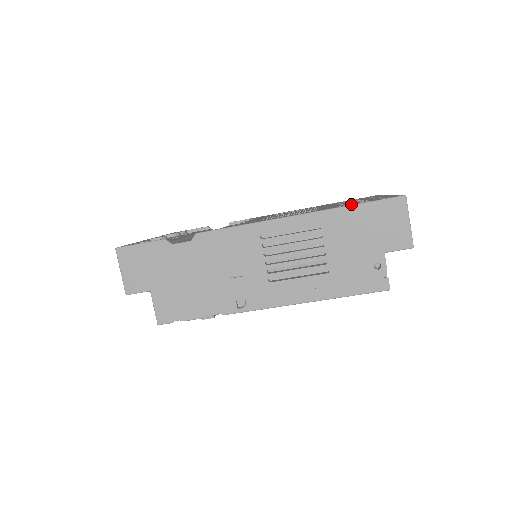
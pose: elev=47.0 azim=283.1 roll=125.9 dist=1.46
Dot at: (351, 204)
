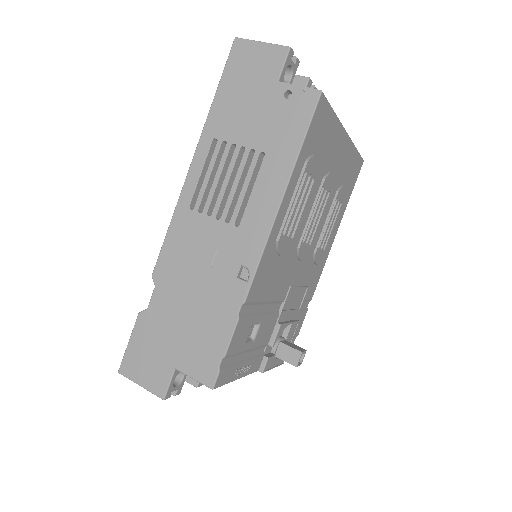
Dot at: occluded
